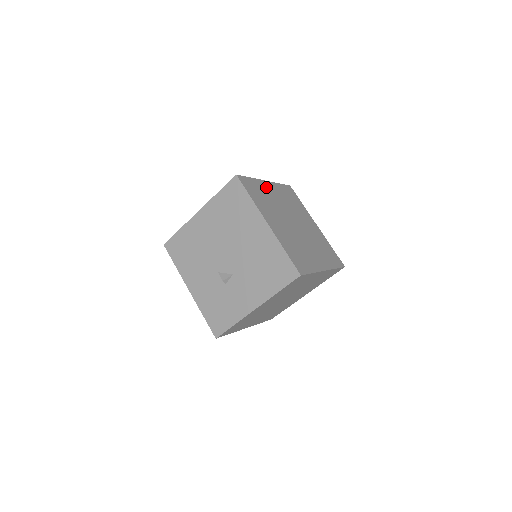
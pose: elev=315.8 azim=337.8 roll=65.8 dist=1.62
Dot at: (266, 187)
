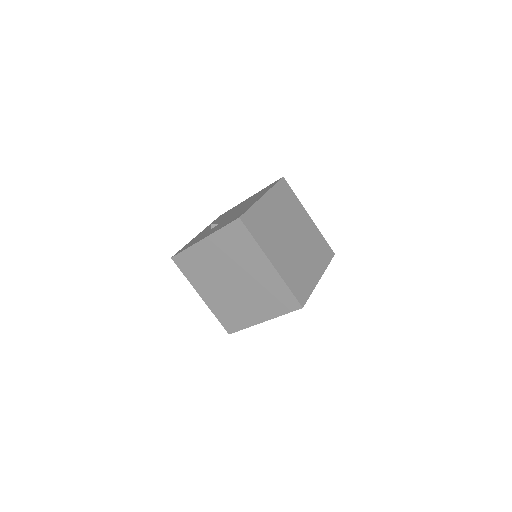
Dot at: (302, 213)
